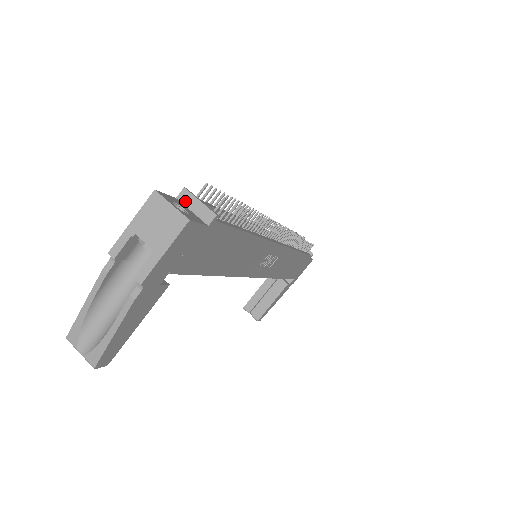
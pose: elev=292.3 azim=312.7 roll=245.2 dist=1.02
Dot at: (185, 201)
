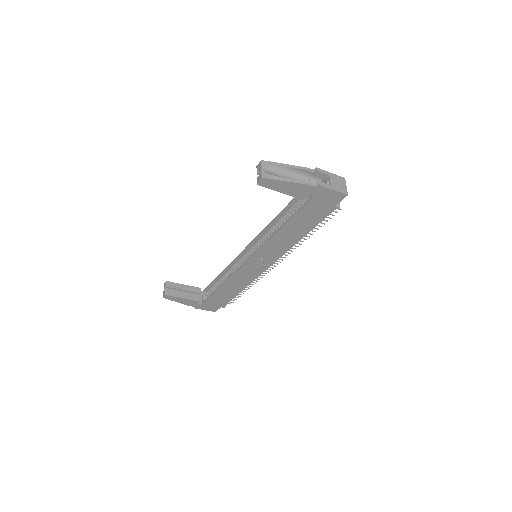
Dot at: occluded
